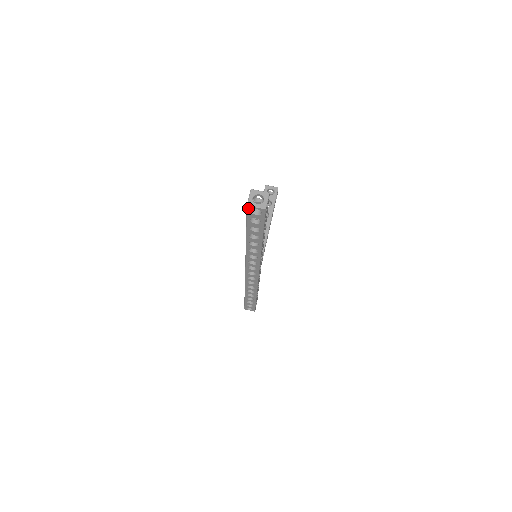
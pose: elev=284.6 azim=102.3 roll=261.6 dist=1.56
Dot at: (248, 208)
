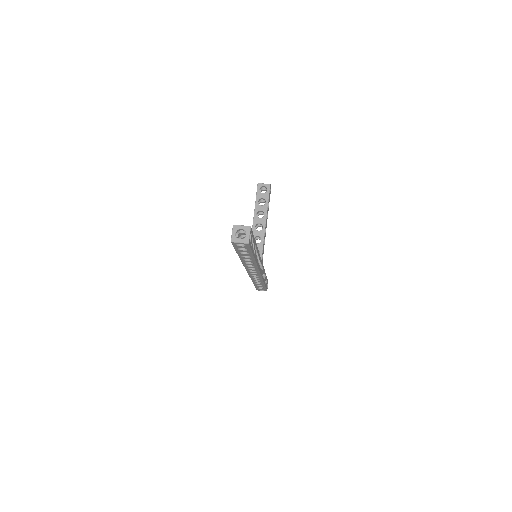
Dot at: (233, 243)
